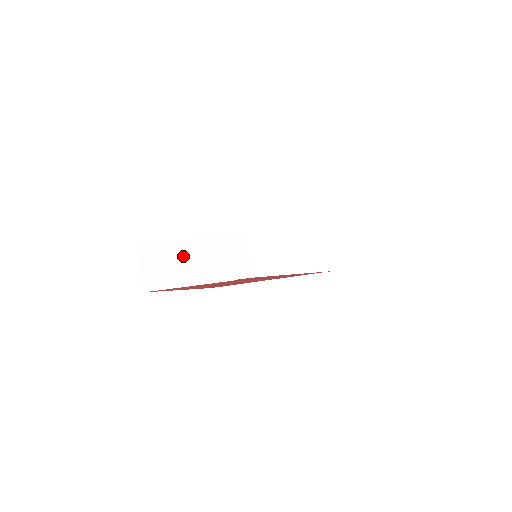
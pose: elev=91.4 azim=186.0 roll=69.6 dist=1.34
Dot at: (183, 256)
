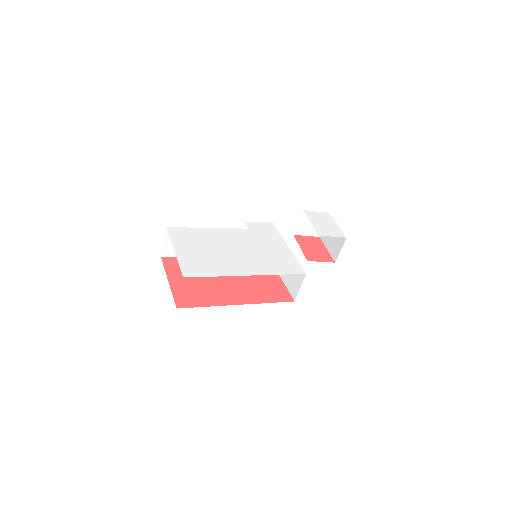
Dot at: occluded
